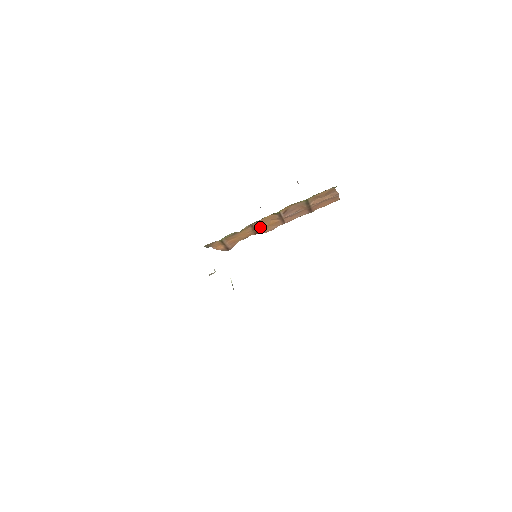
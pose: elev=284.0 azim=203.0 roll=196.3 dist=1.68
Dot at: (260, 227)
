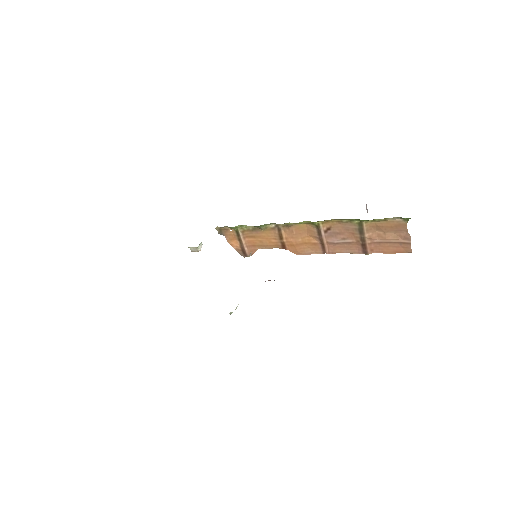
Dot at: (290, 239)
